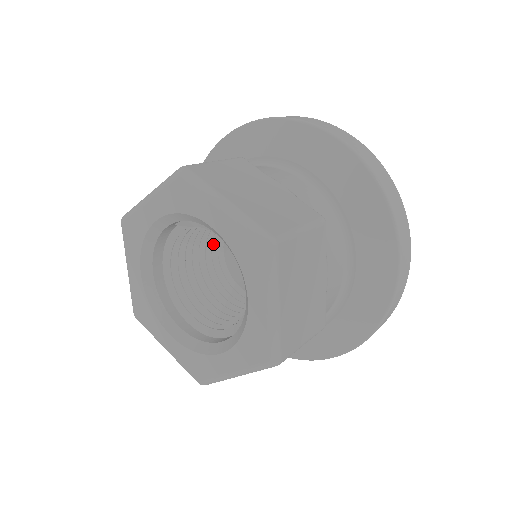
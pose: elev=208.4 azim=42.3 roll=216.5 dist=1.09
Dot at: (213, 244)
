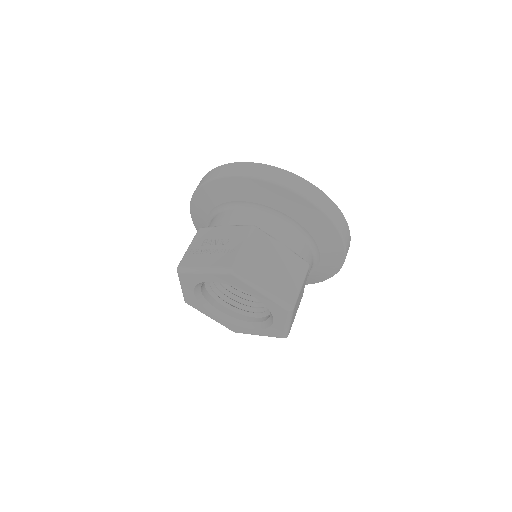
Dot at: occluded
